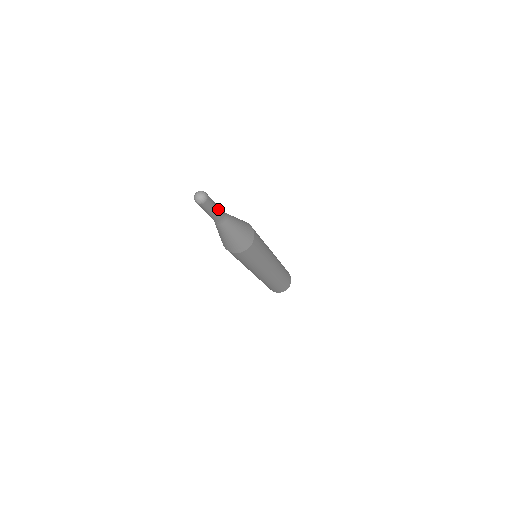
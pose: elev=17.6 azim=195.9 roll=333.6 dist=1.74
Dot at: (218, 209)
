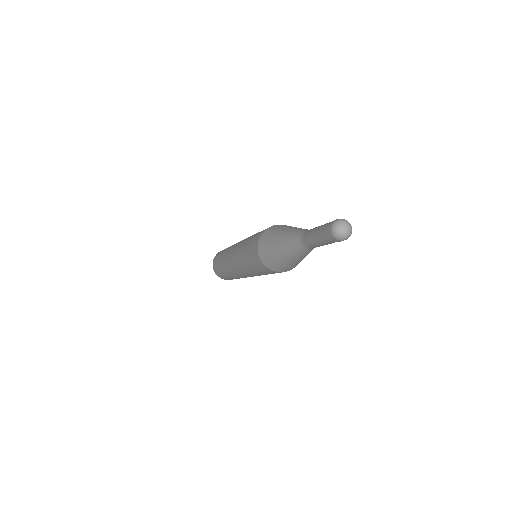
Dot at: occluded
